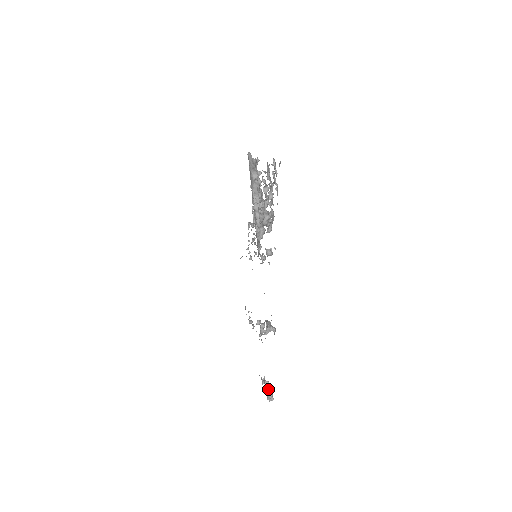
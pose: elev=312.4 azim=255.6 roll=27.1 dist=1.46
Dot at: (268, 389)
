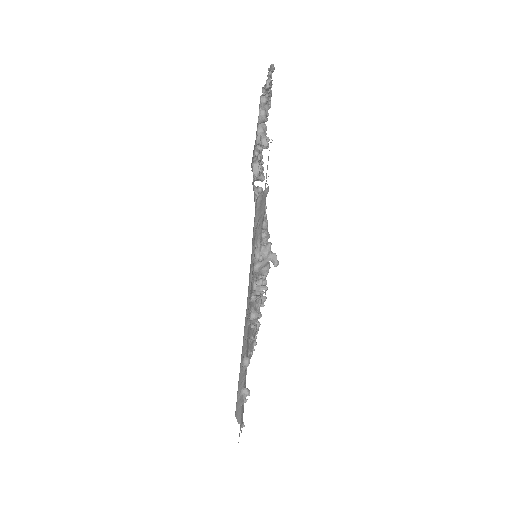
Dot at: occluded
